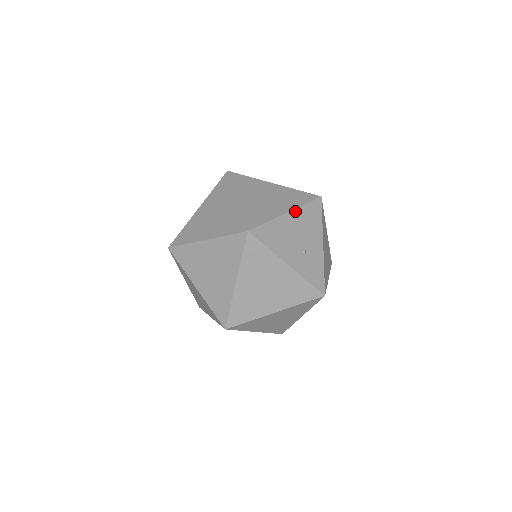
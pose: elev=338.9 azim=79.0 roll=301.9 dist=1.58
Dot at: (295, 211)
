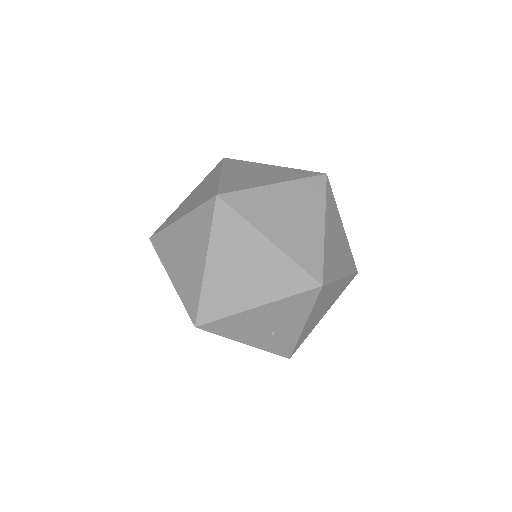
Dot at: (271, 304)
